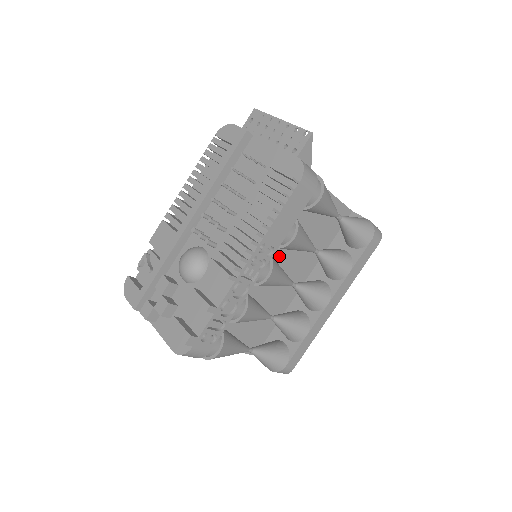
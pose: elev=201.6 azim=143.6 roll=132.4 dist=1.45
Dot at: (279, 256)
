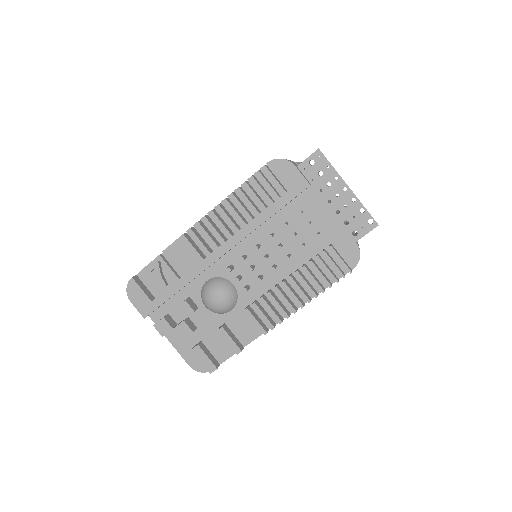
Dot at: occluded
